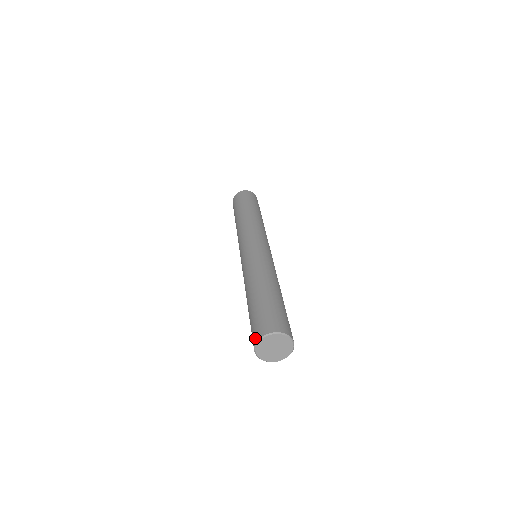
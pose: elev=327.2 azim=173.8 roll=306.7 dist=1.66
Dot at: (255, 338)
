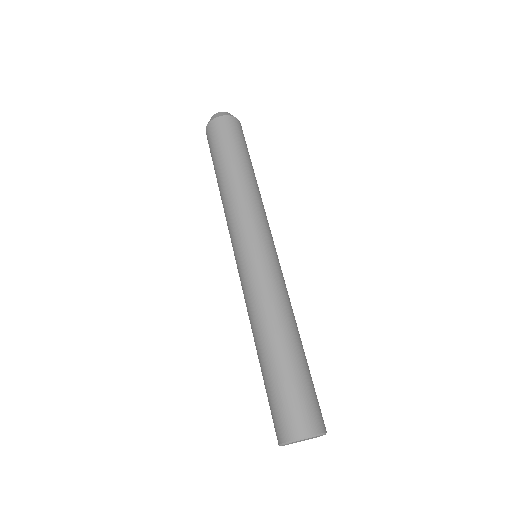
Dot at: (289, 433)
